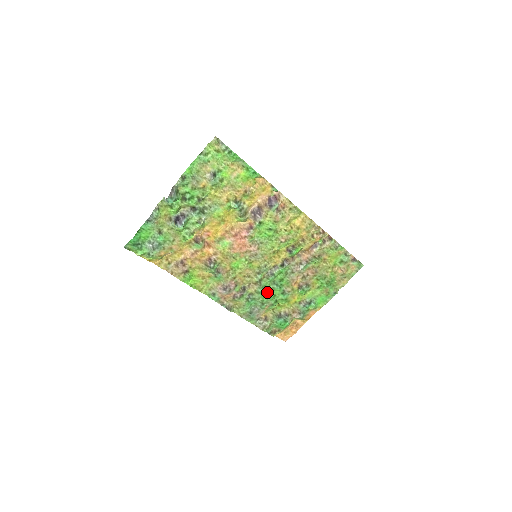
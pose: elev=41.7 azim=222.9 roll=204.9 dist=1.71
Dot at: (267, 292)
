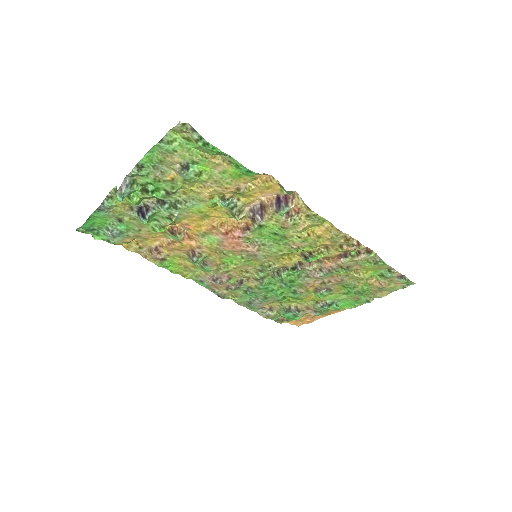
Dot at: (272, 289)
